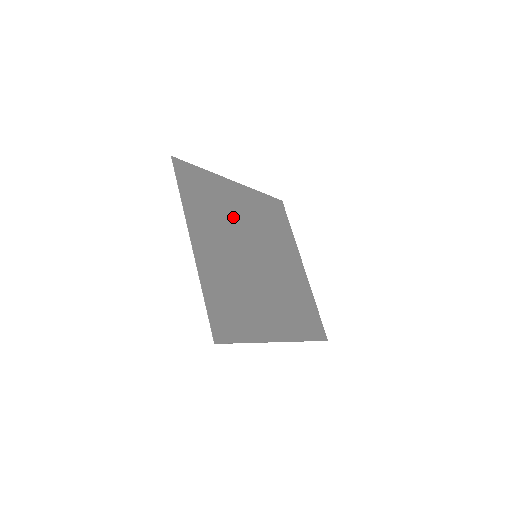
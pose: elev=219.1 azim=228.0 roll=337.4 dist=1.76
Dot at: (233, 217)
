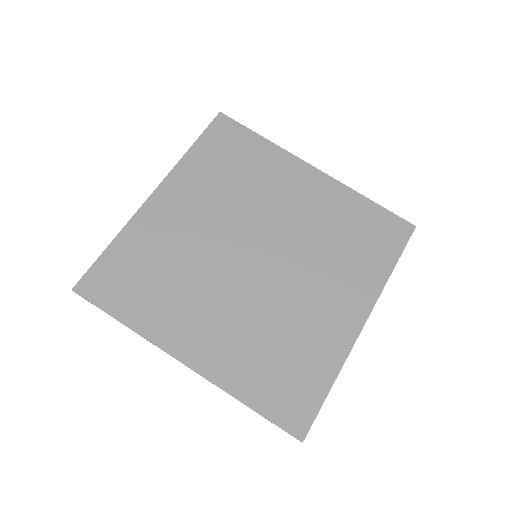
Dot at: (192, 248)
